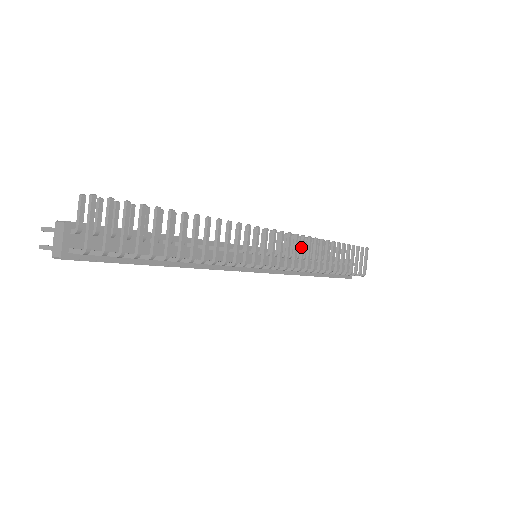
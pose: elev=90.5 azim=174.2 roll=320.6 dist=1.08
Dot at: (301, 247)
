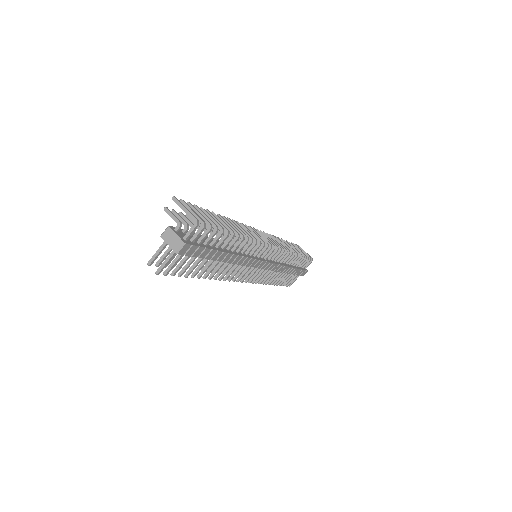
Dot at: occluded
